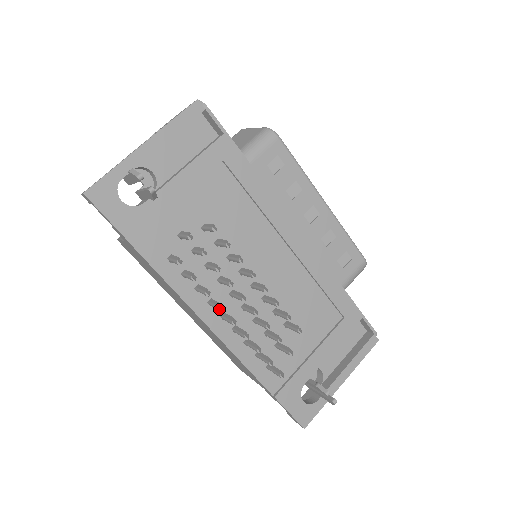
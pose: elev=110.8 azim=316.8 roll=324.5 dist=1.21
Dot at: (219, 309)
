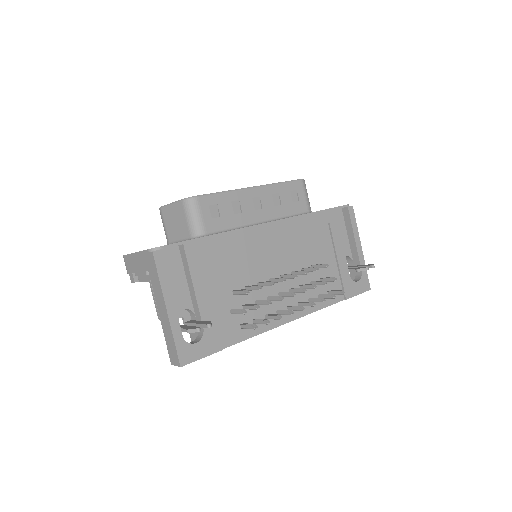
Dot at: occluded
